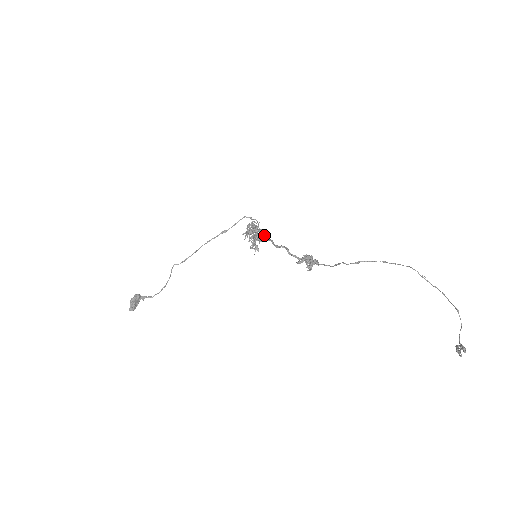
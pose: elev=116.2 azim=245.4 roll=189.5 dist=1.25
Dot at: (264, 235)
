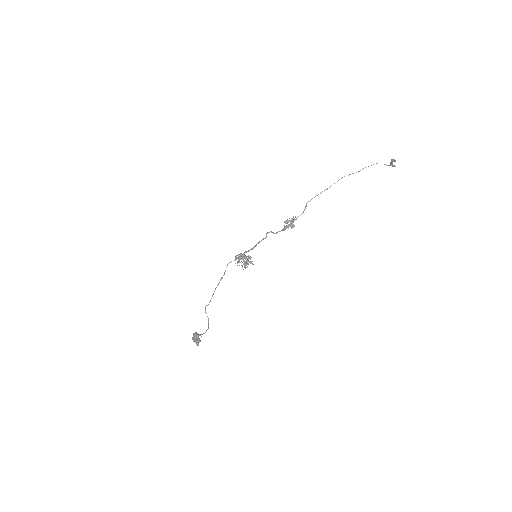
Dot at: (250, 249)
